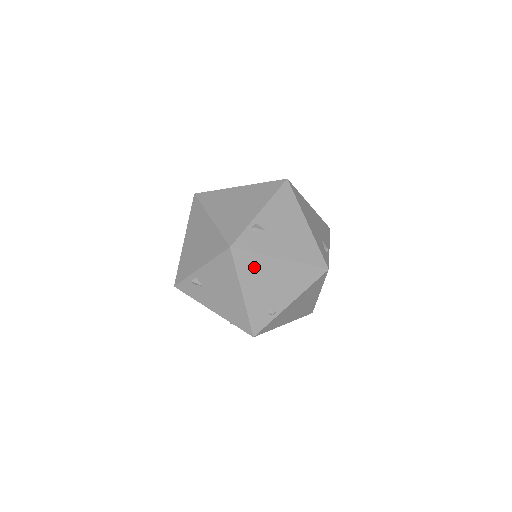
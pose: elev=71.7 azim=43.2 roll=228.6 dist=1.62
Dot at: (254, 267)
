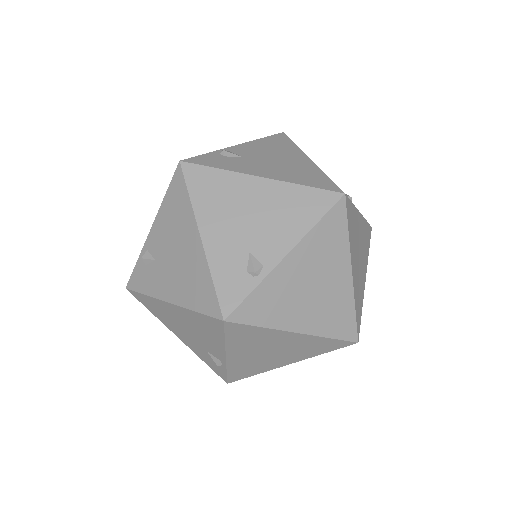
Dot at: (218, 191)
